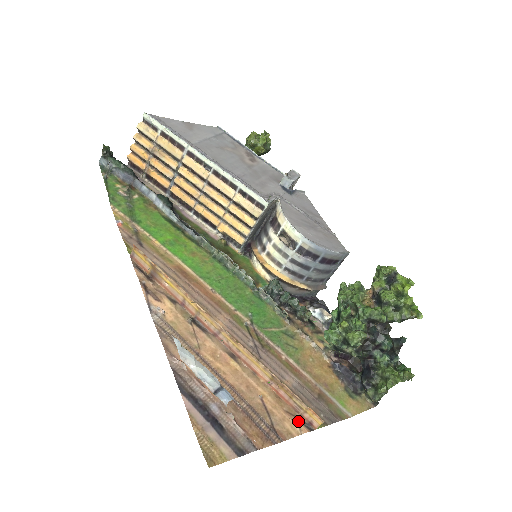
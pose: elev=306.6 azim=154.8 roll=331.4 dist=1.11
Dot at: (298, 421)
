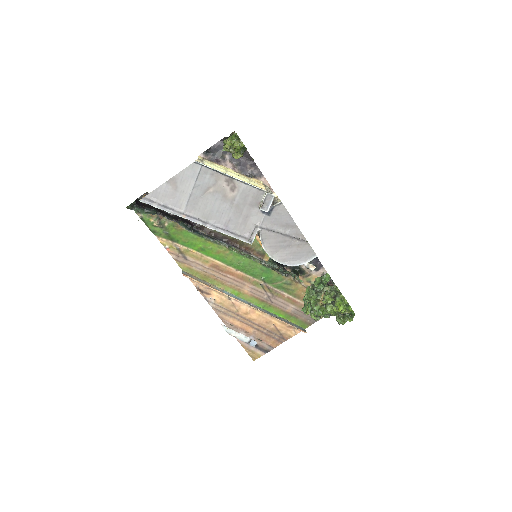
Dot at: (294, 329)
